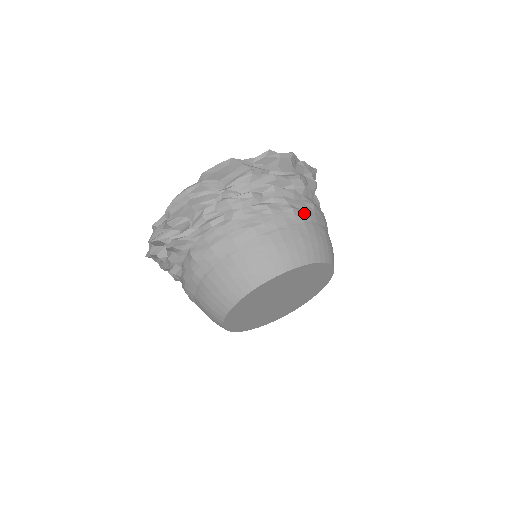
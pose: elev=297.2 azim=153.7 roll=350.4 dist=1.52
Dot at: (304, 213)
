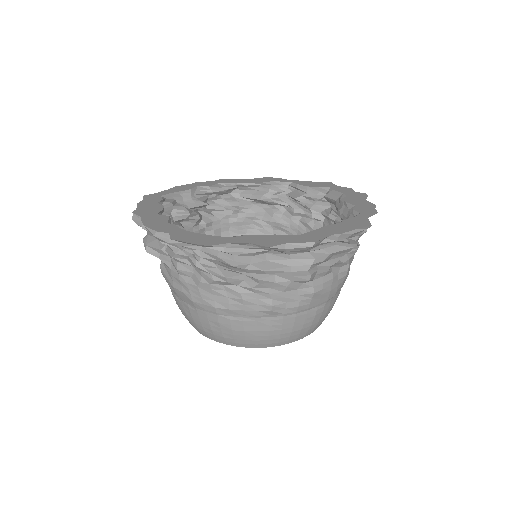
Dot at: (289, 307)
